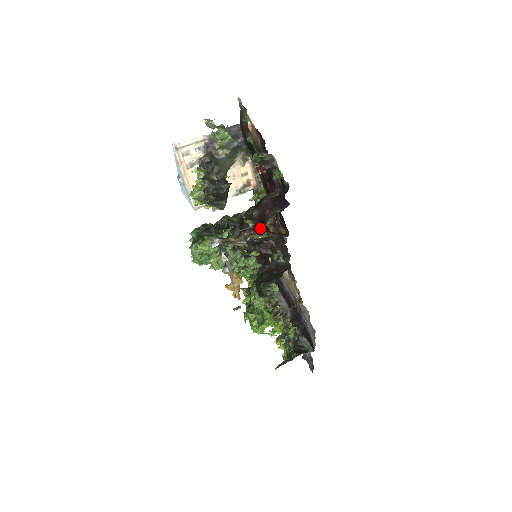
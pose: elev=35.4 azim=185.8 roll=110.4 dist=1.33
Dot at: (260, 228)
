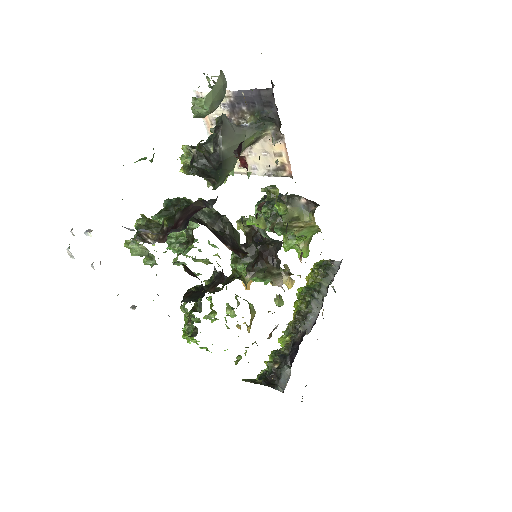
Dot at: (166, 237)
